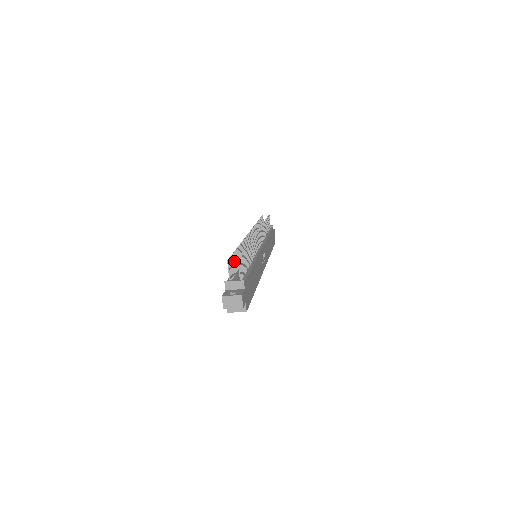
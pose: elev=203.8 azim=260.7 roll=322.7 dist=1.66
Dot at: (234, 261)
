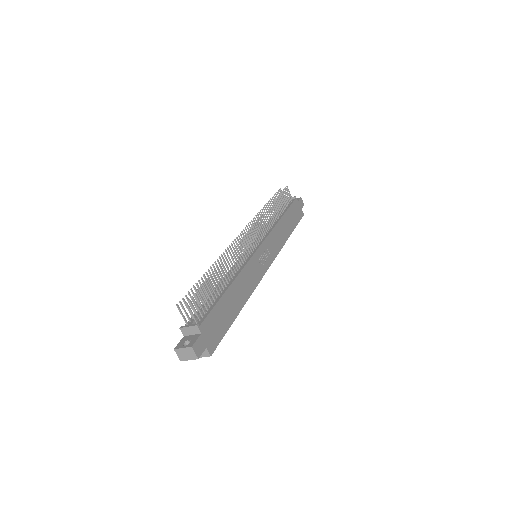
Dot at: (197, 294)
